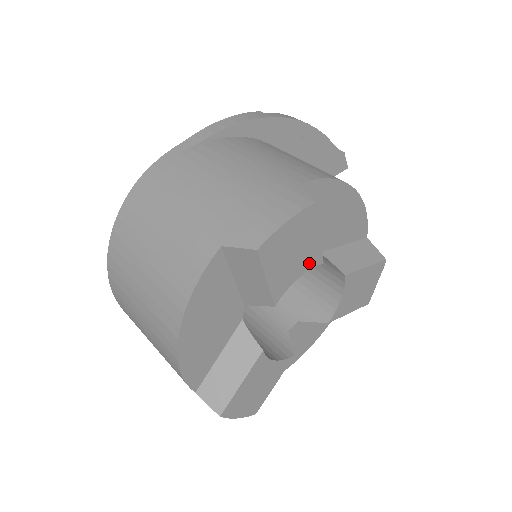
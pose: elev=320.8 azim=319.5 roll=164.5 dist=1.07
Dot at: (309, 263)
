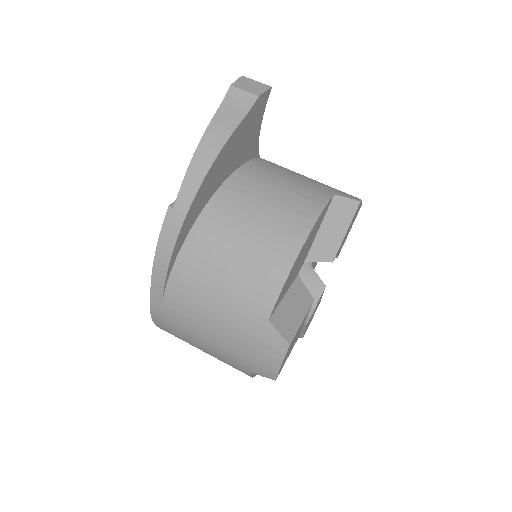
Dot at: (305, 318)
